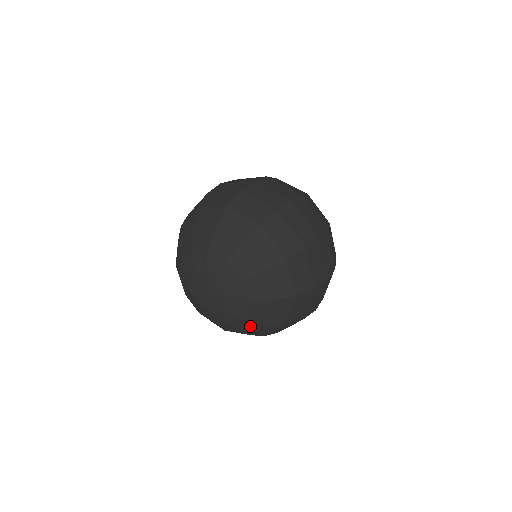
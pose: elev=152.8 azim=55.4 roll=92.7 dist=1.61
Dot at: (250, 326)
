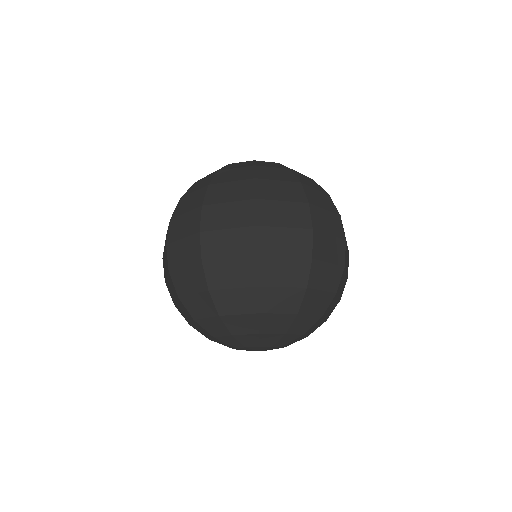
Dot at: occluded
